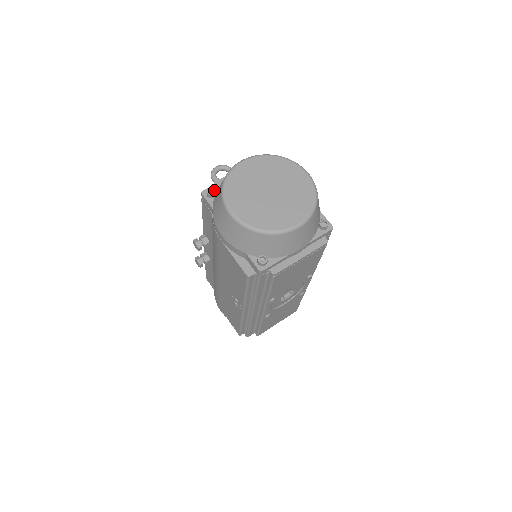
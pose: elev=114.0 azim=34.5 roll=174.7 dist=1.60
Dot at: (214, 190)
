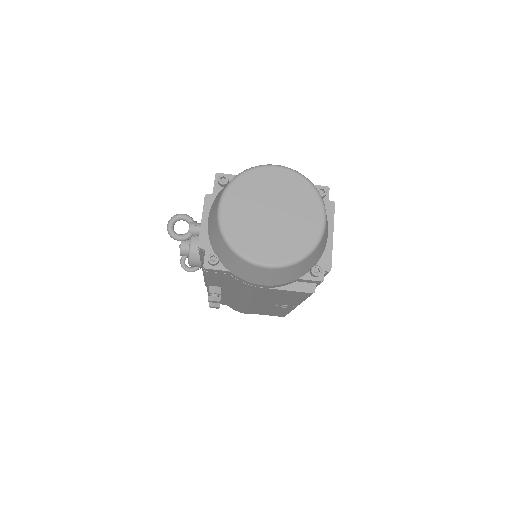
Dot at: (214, 256)
